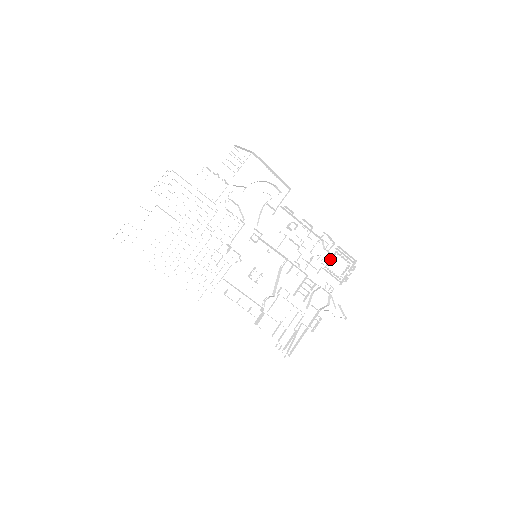
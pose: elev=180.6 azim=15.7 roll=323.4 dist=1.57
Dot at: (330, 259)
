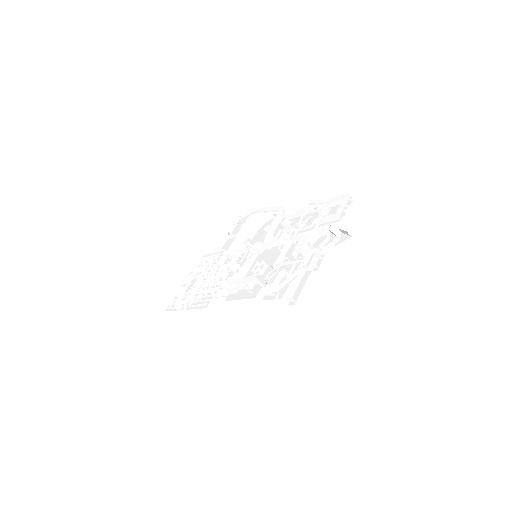
Dot at: (327, 214)
